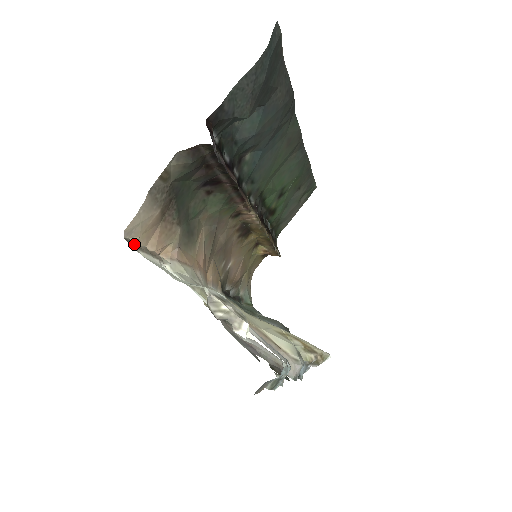
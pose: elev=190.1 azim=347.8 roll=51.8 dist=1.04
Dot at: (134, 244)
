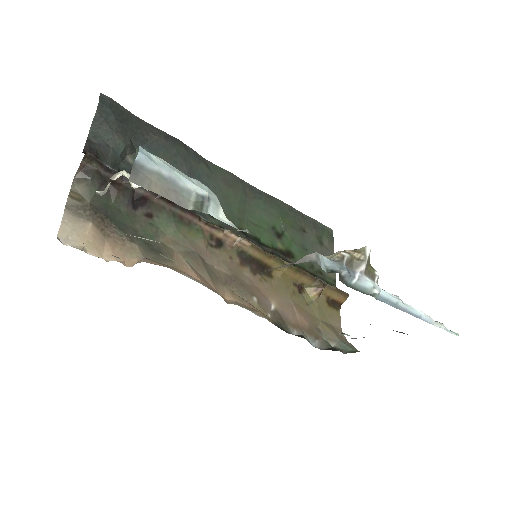
Dot at: occluded
